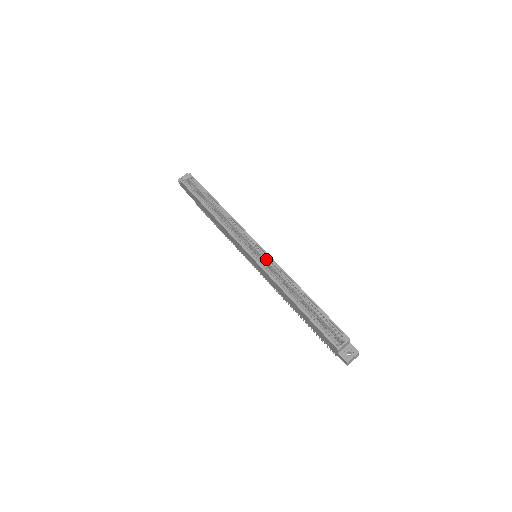
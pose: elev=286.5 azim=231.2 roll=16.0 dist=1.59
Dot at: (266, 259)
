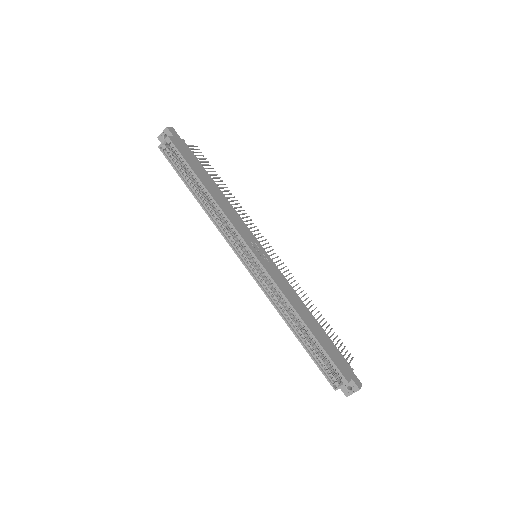
Dot at: (263, 273)
